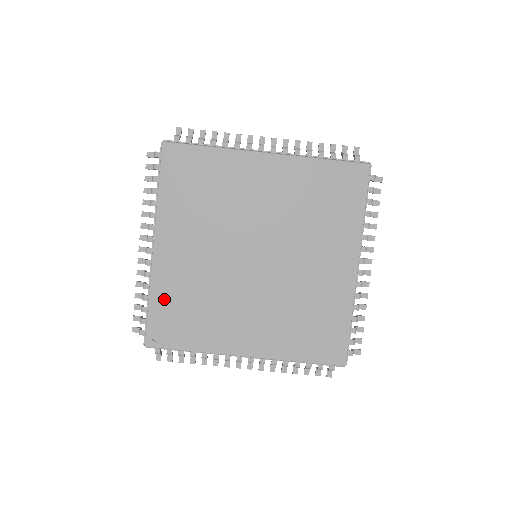
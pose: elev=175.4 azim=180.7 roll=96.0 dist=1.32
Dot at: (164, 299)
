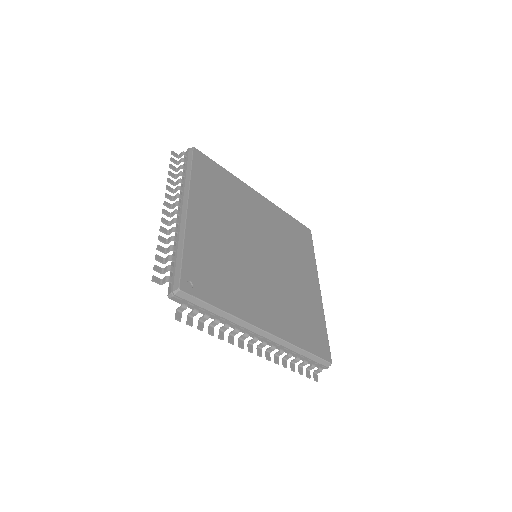
Dot at: (197, 252)
